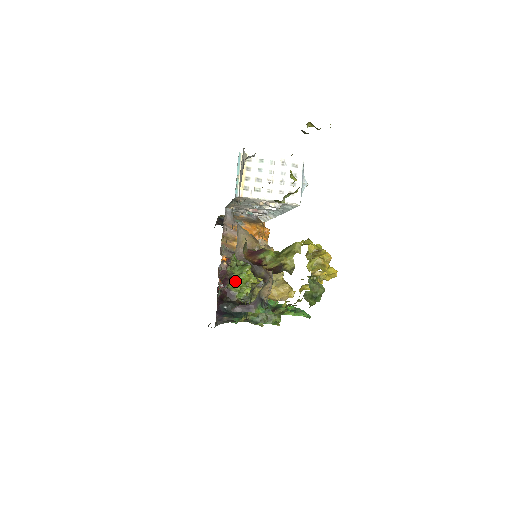
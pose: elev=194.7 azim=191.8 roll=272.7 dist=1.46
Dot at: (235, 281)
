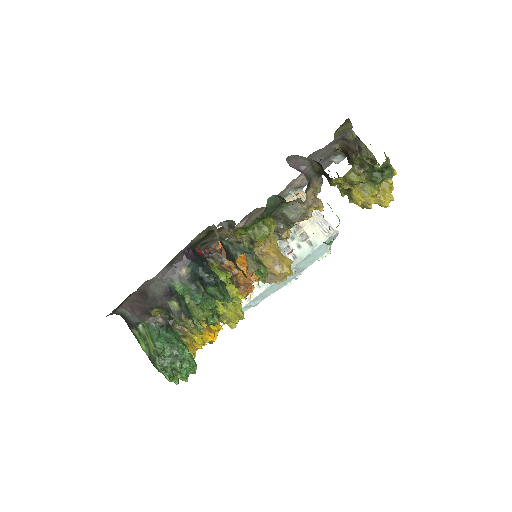
Dot at: (216, 262)
